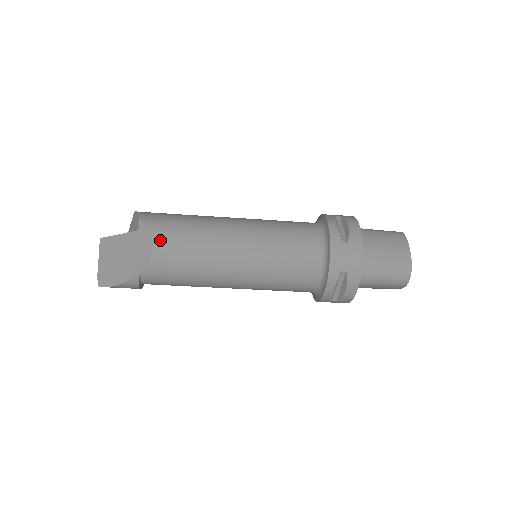
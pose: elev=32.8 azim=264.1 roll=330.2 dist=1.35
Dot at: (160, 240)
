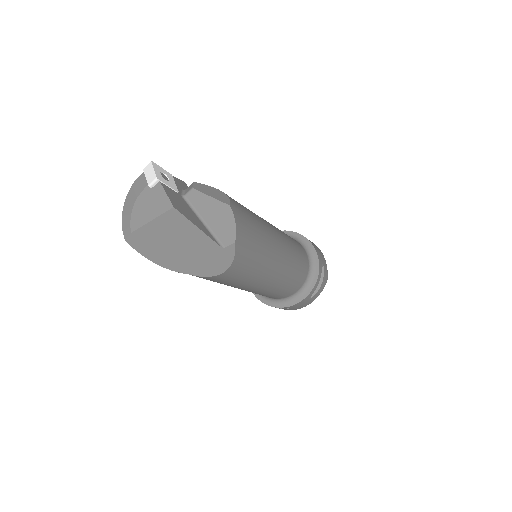
Dot at: (231, 271)
